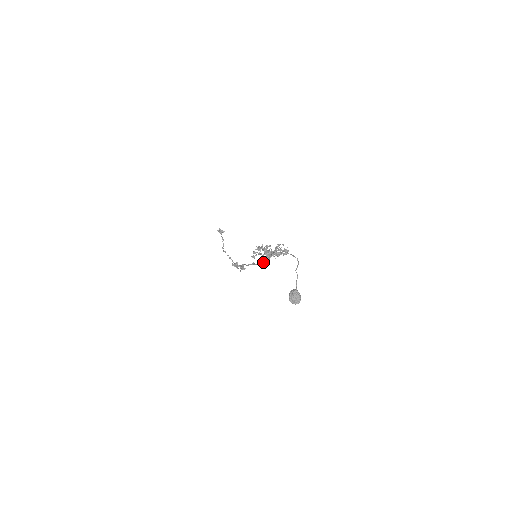
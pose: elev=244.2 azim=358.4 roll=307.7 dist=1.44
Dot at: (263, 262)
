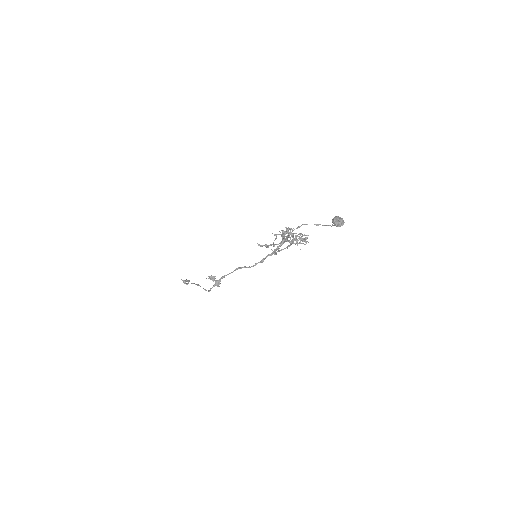
Dot at: (266, 256)
